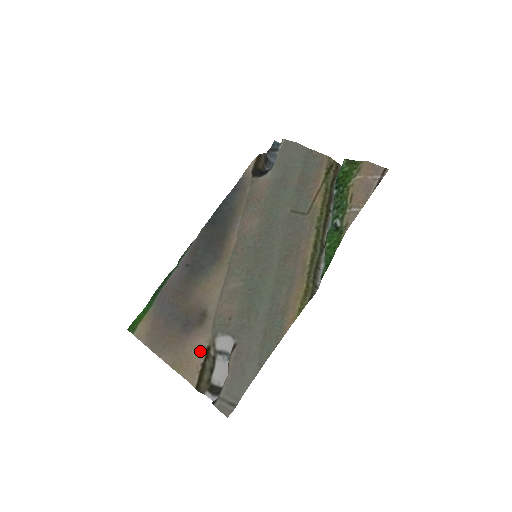
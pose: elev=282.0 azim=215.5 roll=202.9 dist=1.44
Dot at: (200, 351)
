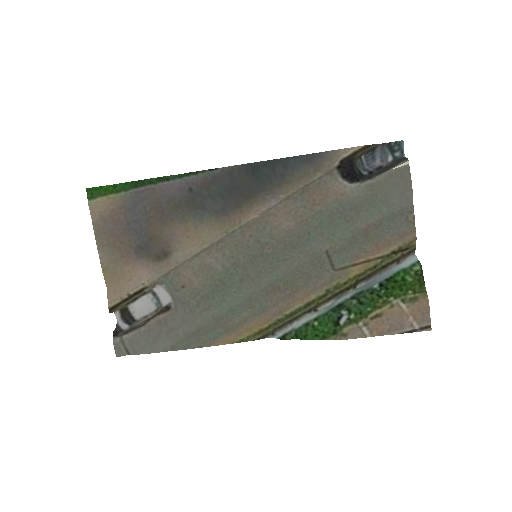
Dot at: (137, 282)
